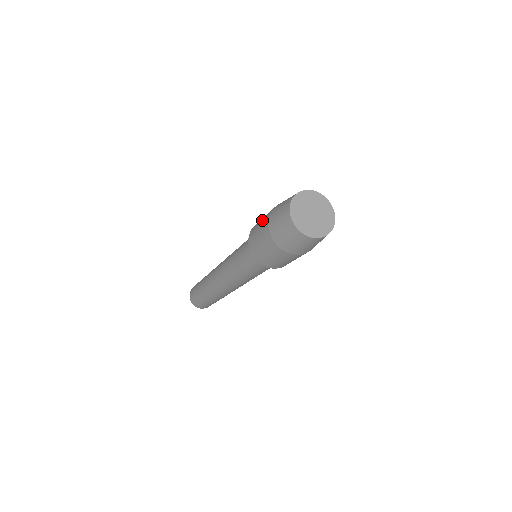
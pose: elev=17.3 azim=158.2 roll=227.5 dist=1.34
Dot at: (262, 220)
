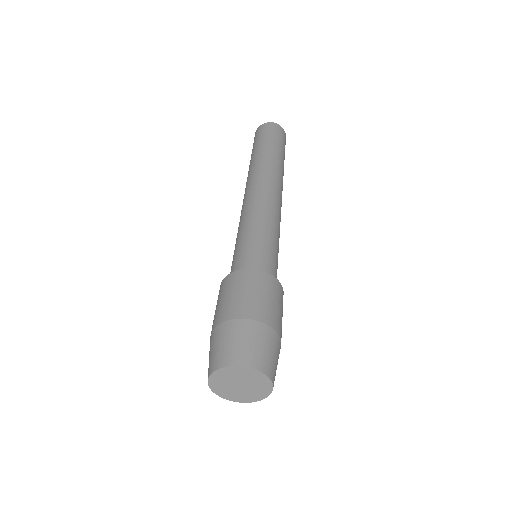
Dot at: (240, 298)
